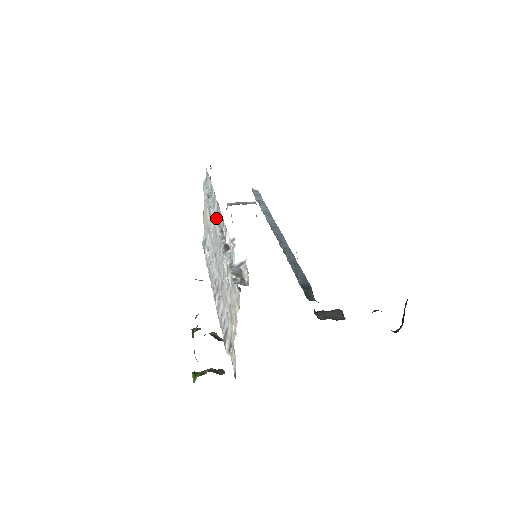
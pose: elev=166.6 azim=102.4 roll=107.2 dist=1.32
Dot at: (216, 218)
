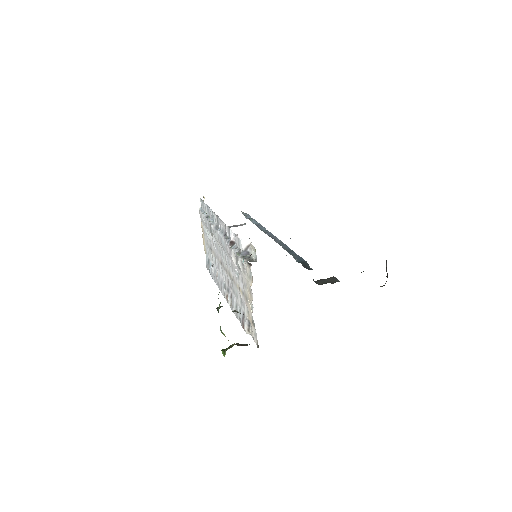
Dot at: (218, 228)
